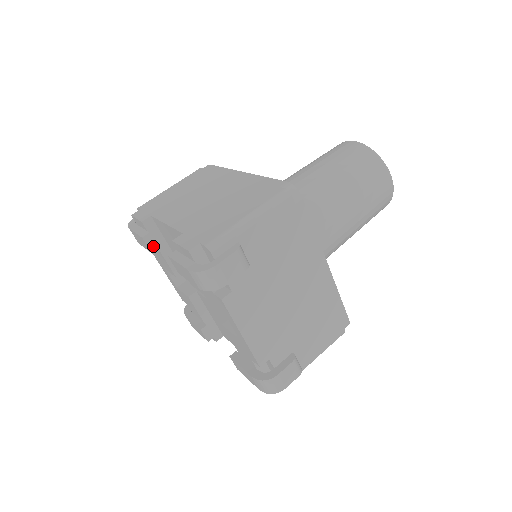
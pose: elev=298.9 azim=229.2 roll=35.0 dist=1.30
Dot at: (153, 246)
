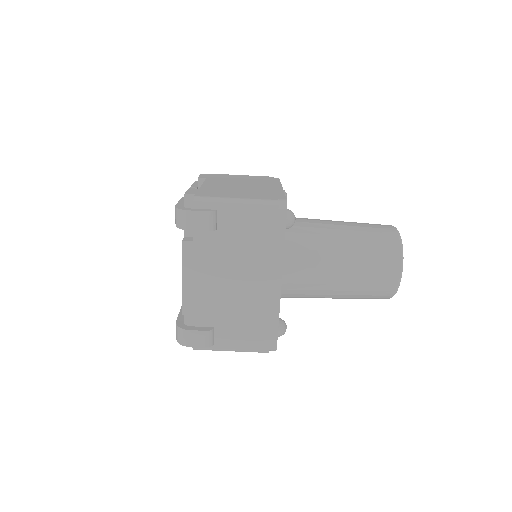
Dot at: occluded
